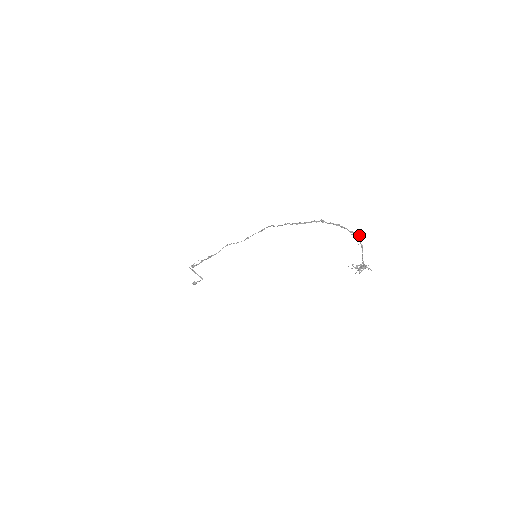
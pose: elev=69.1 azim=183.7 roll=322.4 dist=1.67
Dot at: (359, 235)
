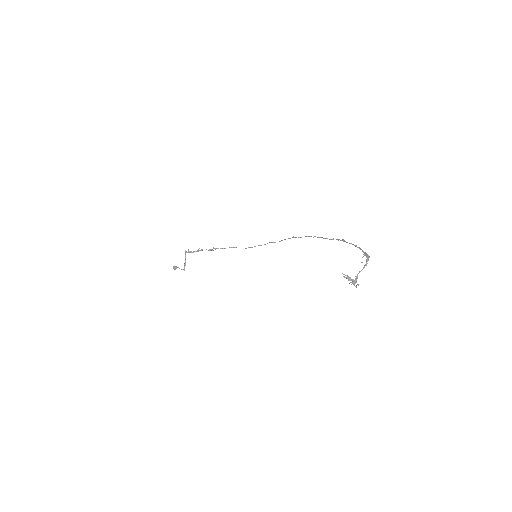
Dot at: occluded
